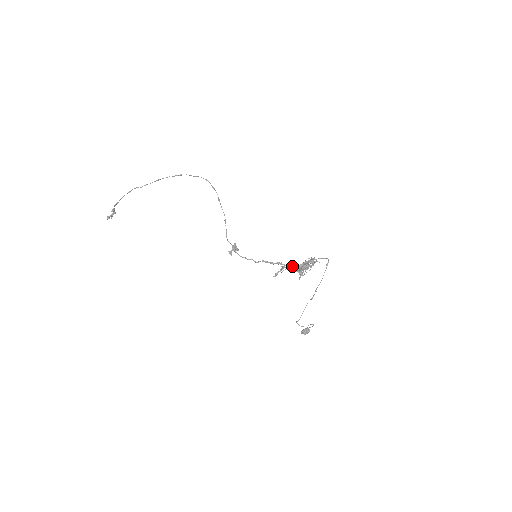
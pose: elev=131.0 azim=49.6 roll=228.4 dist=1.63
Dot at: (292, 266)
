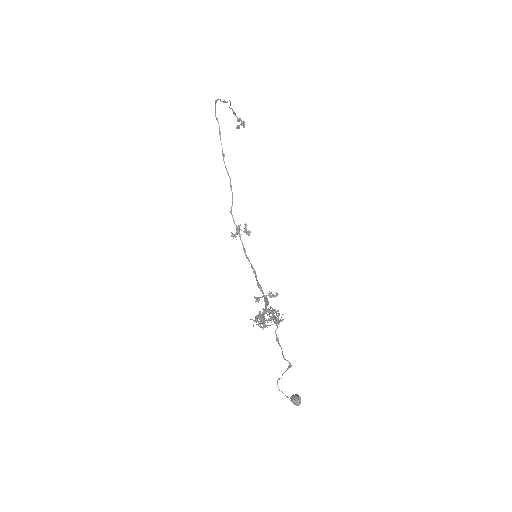
Dot at: (265, 302)
